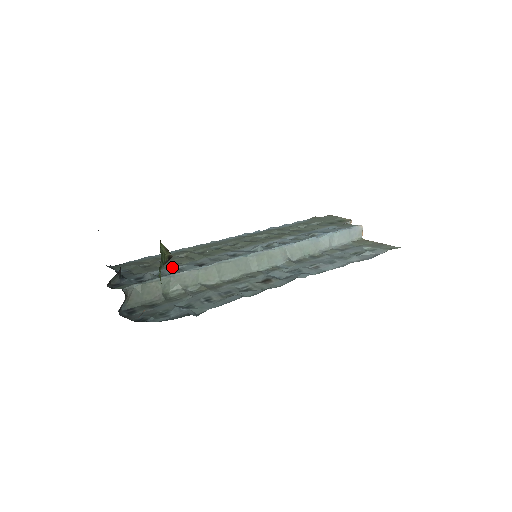
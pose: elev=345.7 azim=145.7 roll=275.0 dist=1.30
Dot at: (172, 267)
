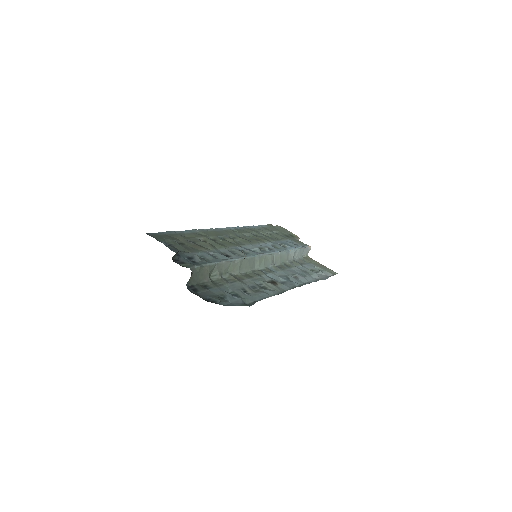
Dot at: (207, 252)
